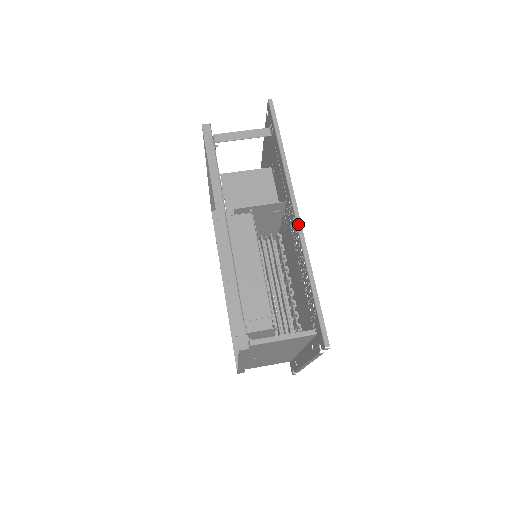
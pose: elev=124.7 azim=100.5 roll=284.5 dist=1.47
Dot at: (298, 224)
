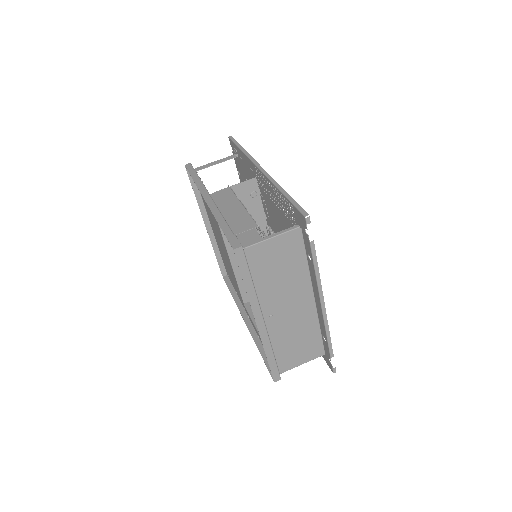
Dot at: (264, 172)
